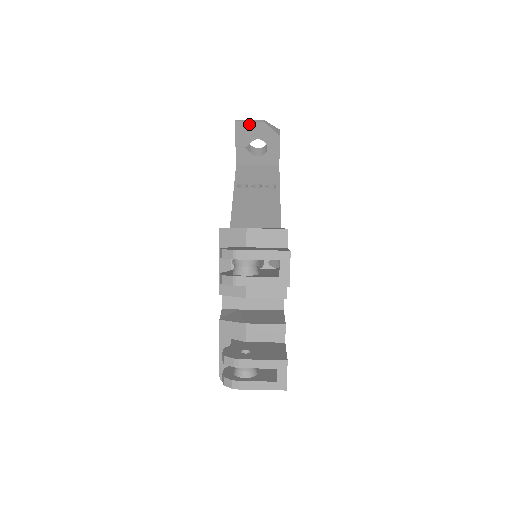
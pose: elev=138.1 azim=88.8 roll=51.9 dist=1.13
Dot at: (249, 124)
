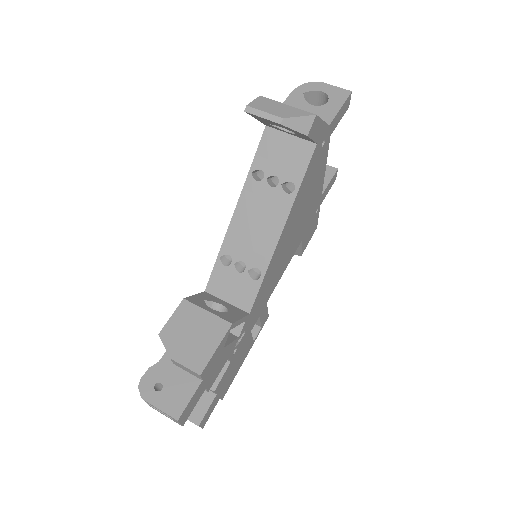
Dot at: (263, 118)
